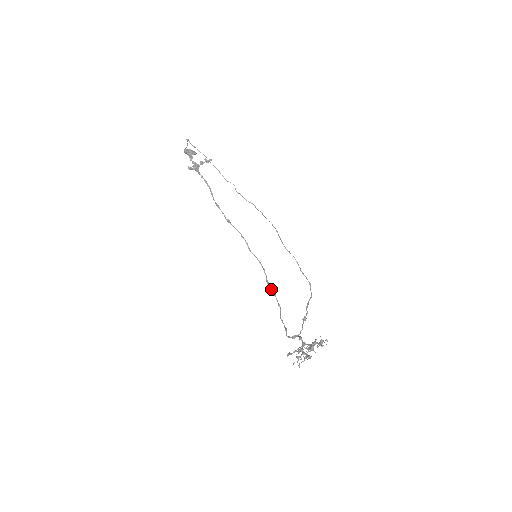
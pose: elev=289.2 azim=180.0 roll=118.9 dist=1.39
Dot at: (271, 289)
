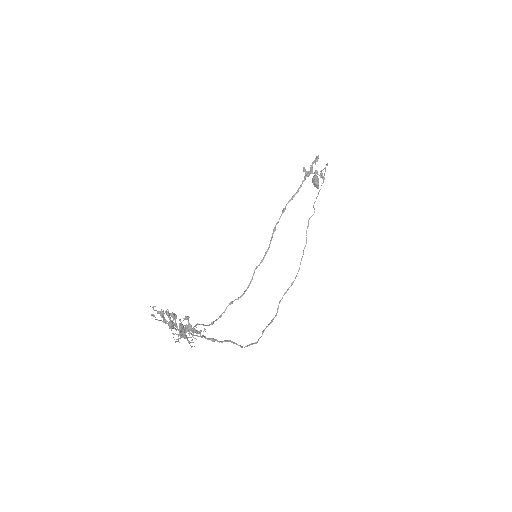
Dot at: occluded
